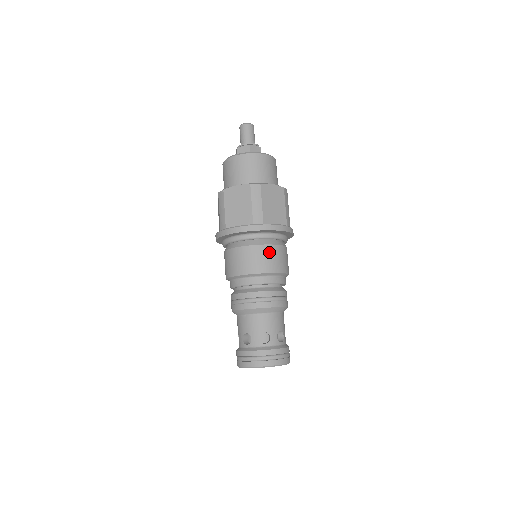
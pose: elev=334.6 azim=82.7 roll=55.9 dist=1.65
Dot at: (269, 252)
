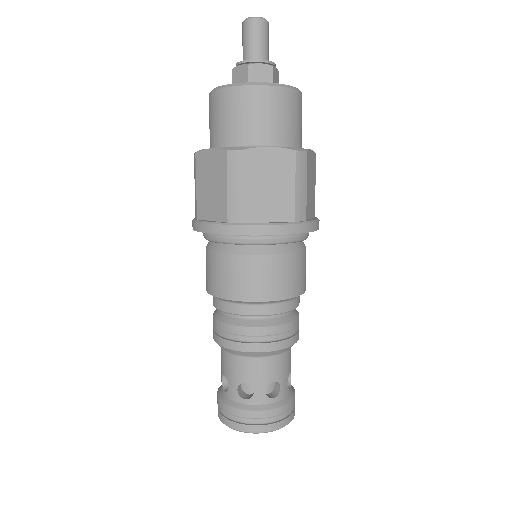
Dot at: (255, 268)
